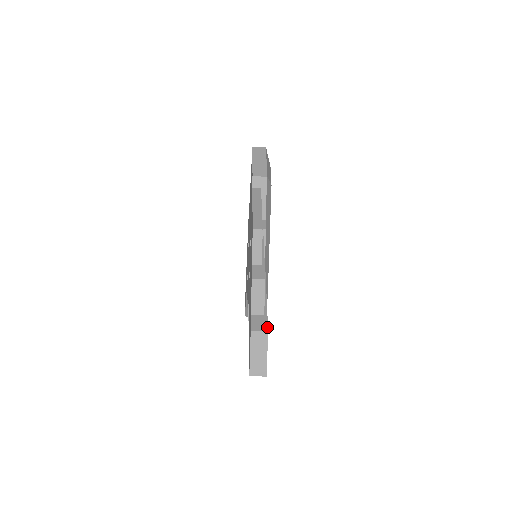
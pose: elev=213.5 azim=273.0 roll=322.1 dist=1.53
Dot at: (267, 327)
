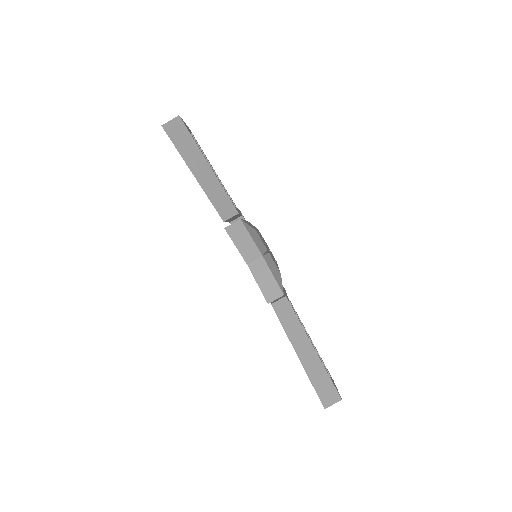
Dot at: occluded
